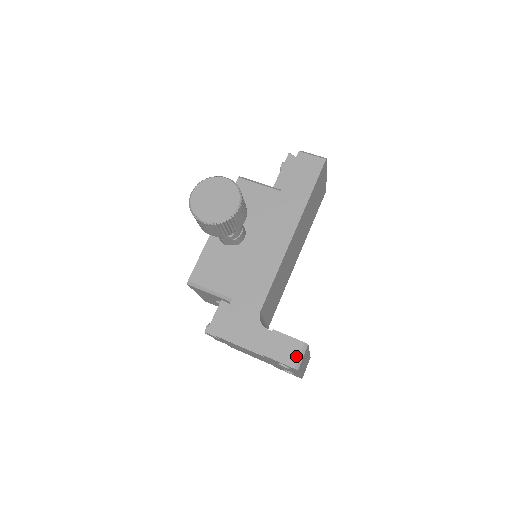
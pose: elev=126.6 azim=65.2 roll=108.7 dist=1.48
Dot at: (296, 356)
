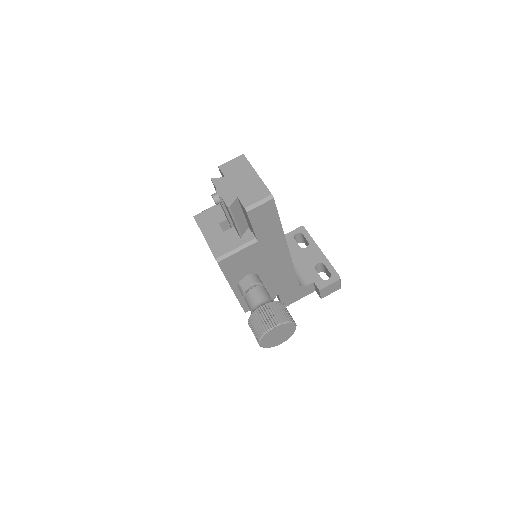
Dot at: (338, 286)
